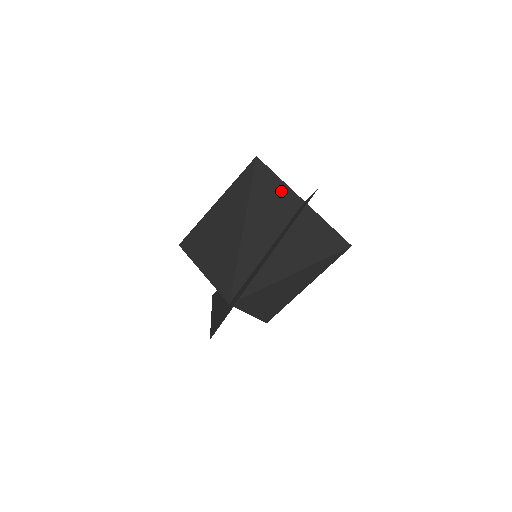
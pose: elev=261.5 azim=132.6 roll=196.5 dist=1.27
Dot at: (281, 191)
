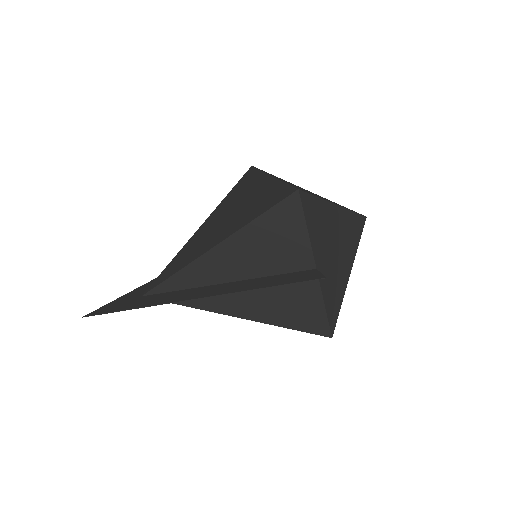
Dot at: (293, 243)
